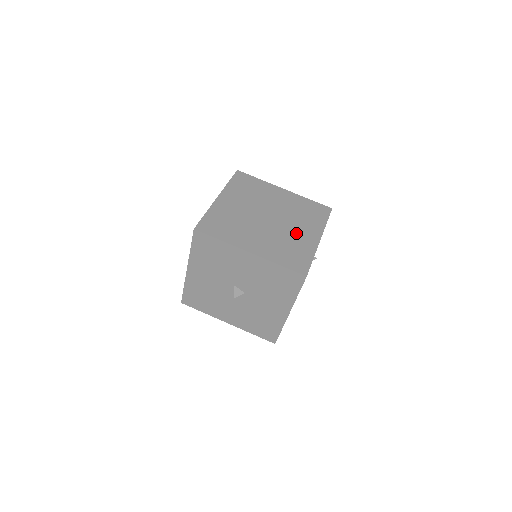
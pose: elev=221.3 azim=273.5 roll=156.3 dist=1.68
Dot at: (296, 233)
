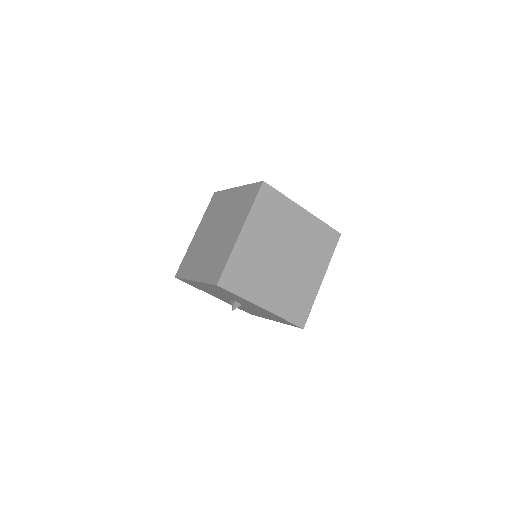
Dot at: (304, 275)
